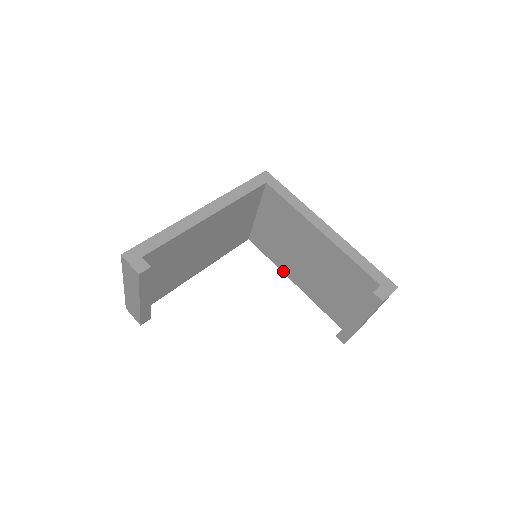
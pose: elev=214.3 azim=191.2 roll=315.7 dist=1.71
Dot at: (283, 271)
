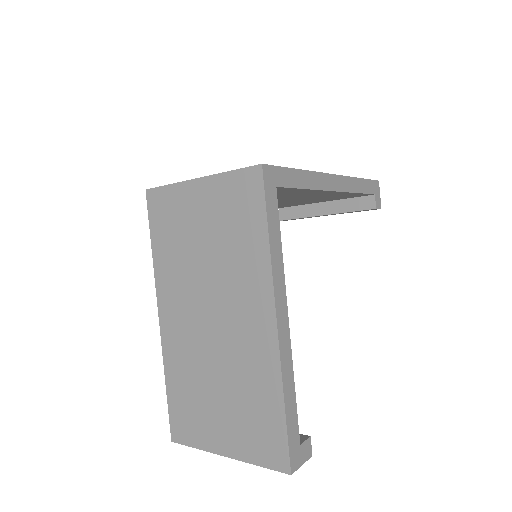
Dot at: occluded
